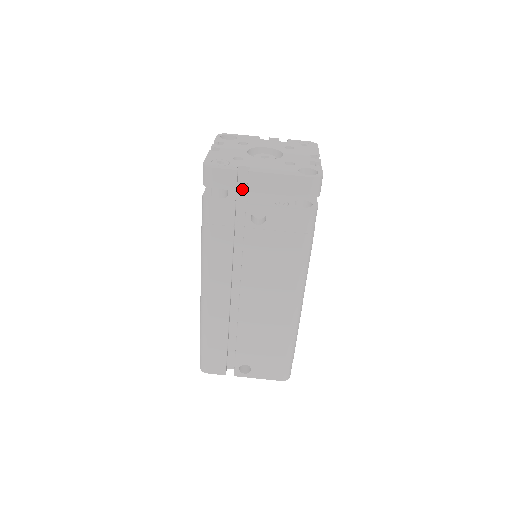
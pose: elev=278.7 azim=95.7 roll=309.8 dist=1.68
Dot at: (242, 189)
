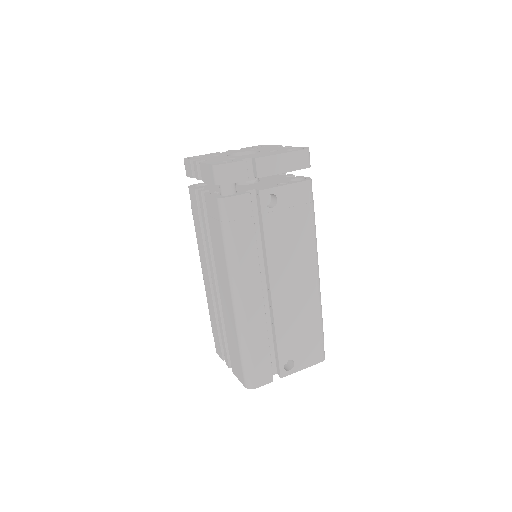
Dot at: (239, 188)
